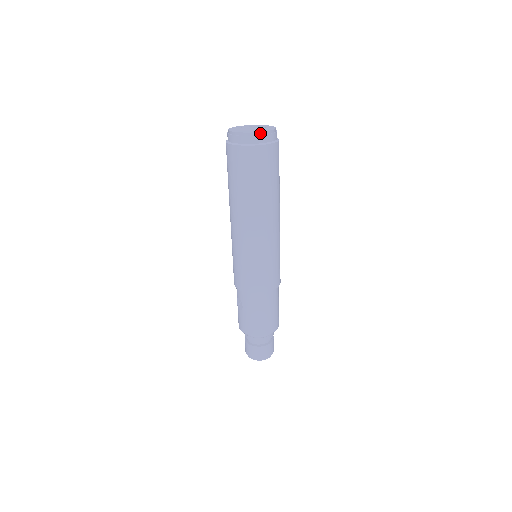
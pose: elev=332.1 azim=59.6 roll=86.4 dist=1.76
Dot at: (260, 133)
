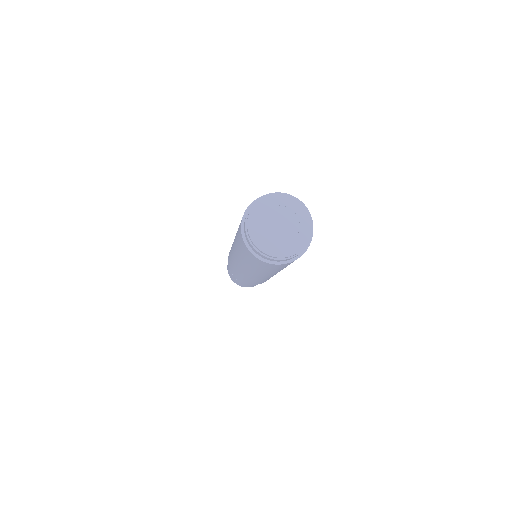
Dot at: (293, 255)
